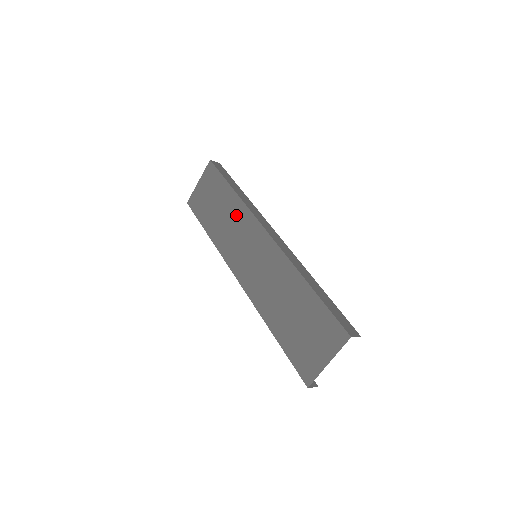
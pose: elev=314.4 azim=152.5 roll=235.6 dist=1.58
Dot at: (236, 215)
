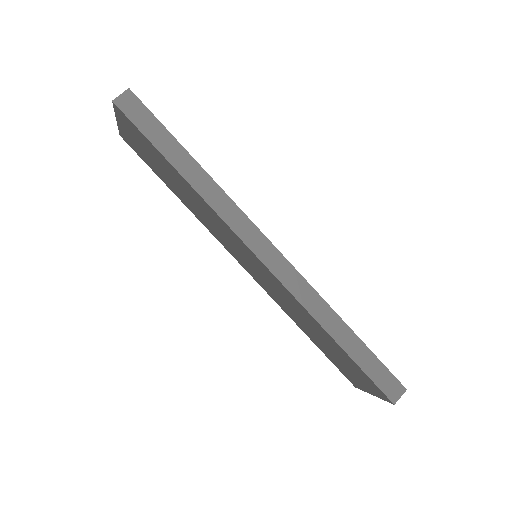
Dot at: (204, 209)
